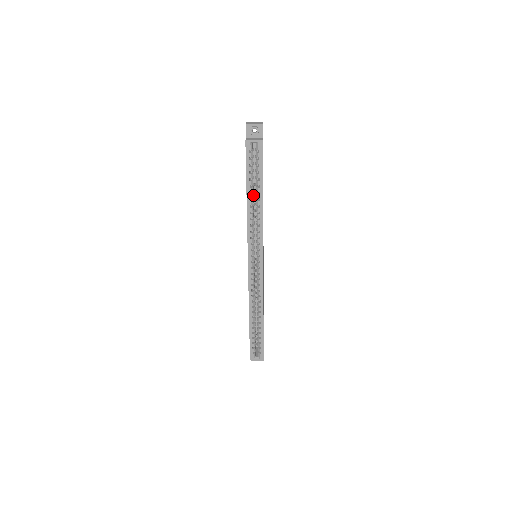
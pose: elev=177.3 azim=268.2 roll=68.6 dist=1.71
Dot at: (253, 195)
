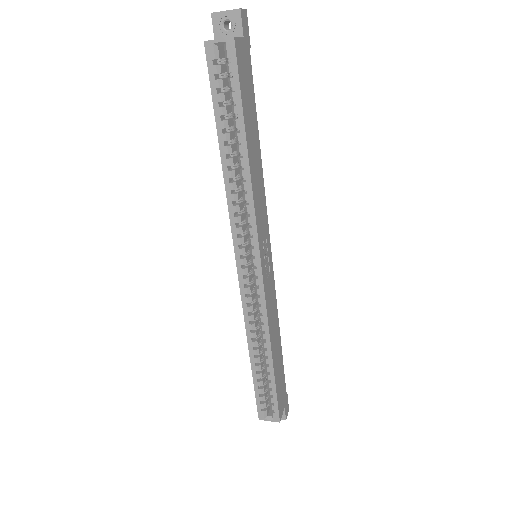
Dot at: occluded
